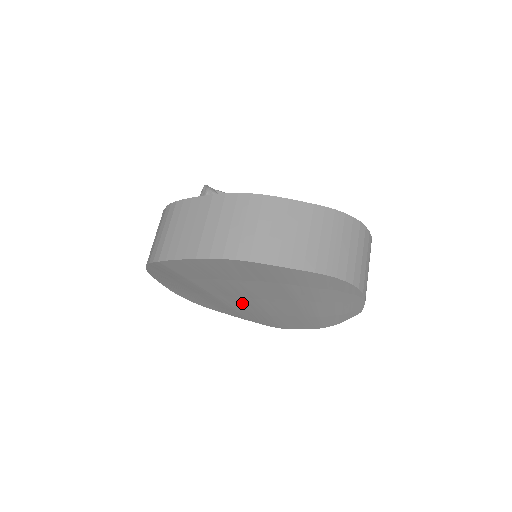
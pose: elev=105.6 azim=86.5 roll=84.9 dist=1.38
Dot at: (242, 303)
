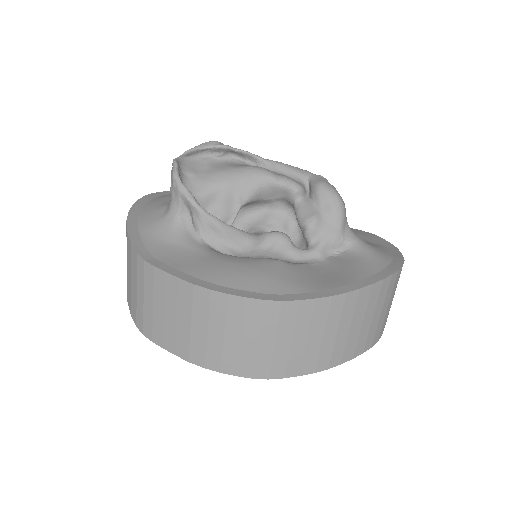
Dot at: occluded
